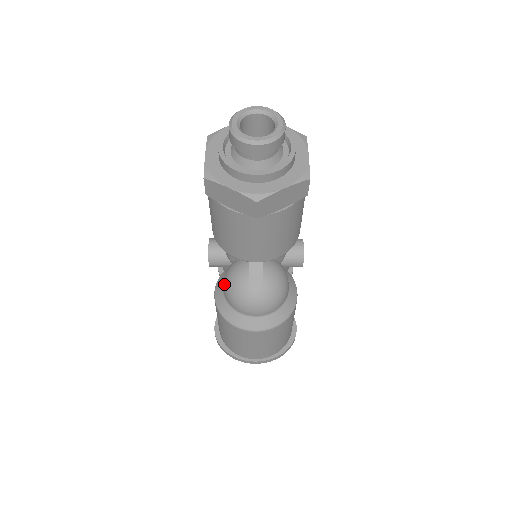
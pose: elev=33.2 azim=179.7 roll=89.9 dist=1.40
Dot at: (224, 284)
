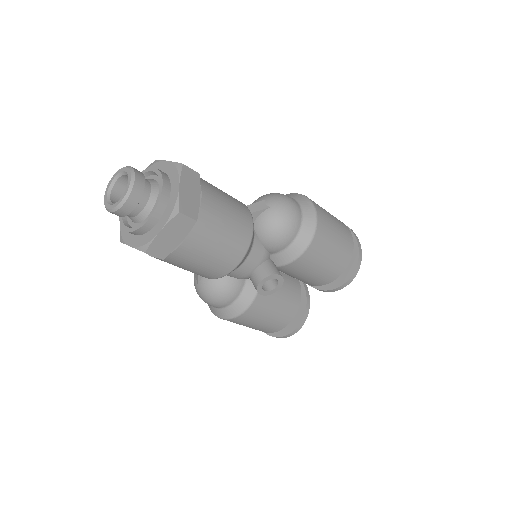
Dot at: occluded
